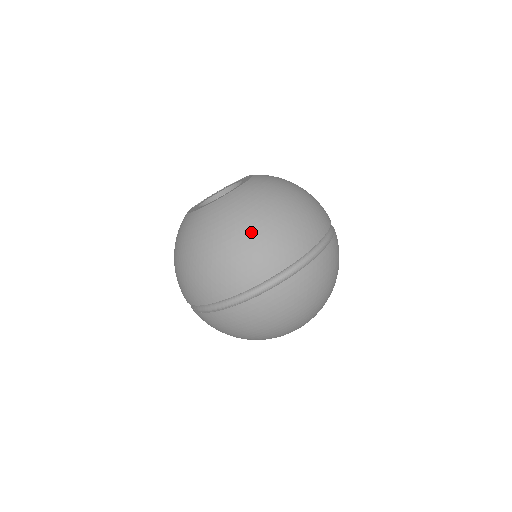
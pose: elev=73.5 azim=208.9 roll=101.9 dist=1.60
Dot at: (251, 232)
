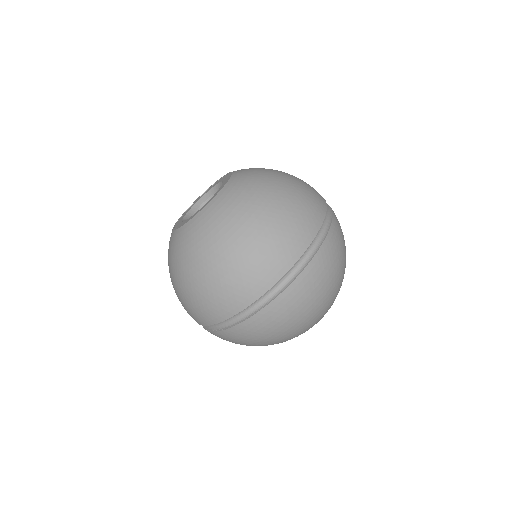
Dot at: (260, 222)
